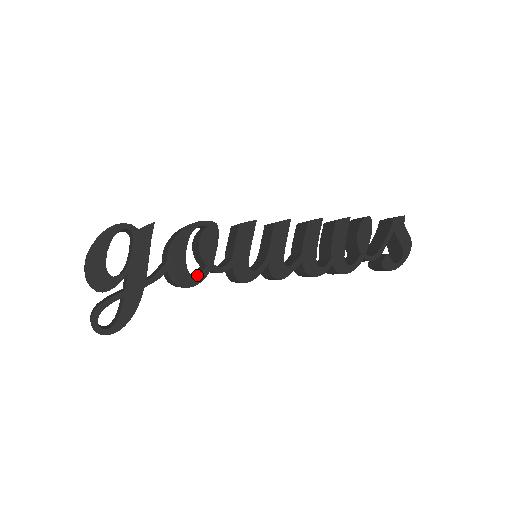
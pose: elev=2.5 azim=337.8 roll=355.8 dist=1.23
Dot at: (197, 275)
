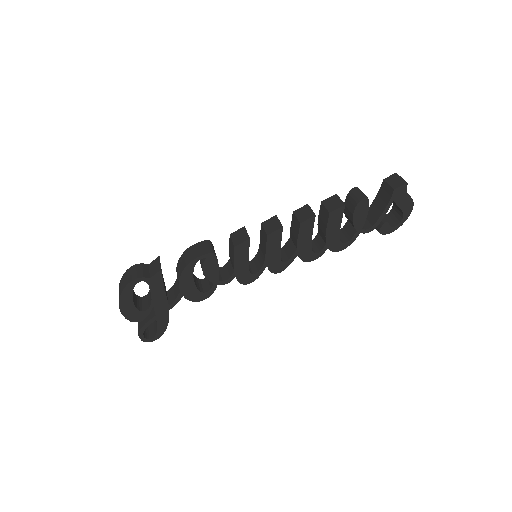
Dot at: (208, 288)
